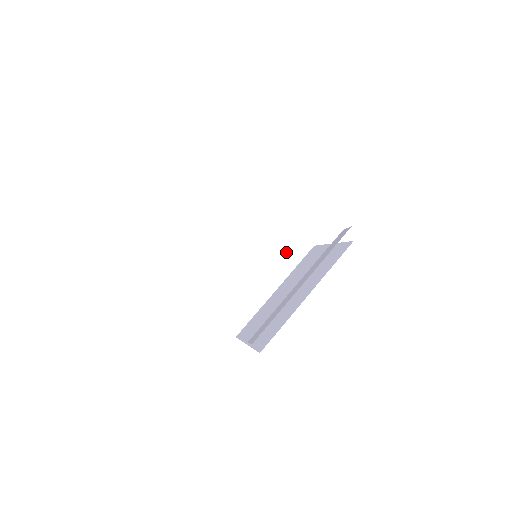
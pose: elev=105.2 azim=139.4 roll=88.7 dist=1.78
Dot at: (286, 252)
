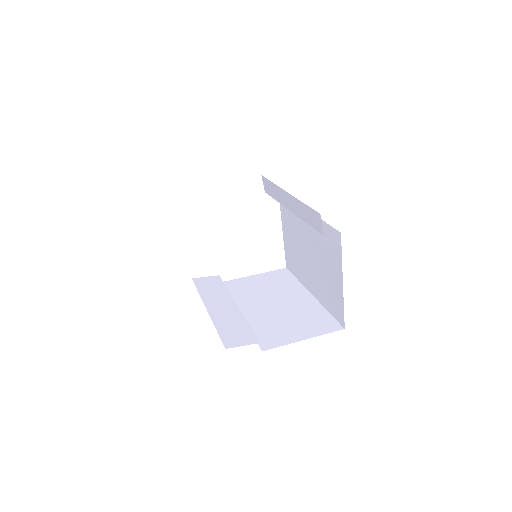
Dot at: (279, 282)
